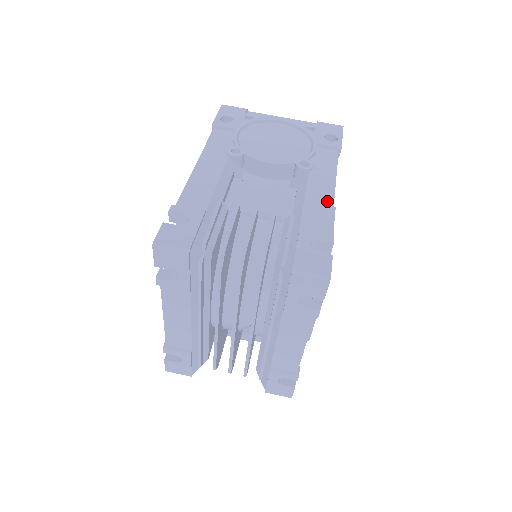
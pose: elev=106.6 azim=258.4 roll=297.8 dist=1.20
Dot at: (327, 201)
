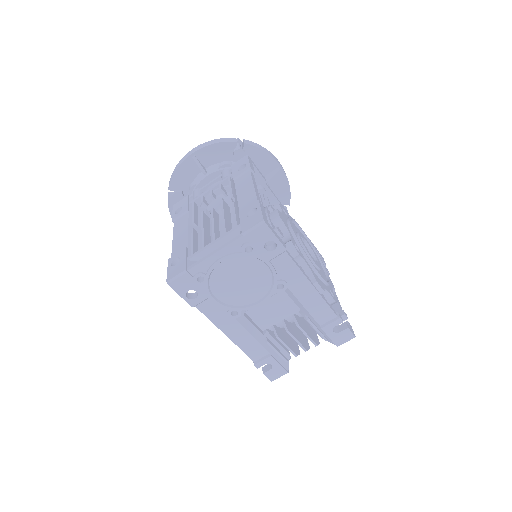
Dot at: (317, 299)
